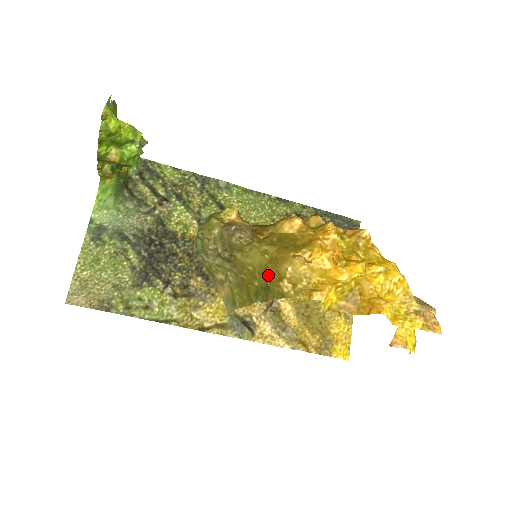
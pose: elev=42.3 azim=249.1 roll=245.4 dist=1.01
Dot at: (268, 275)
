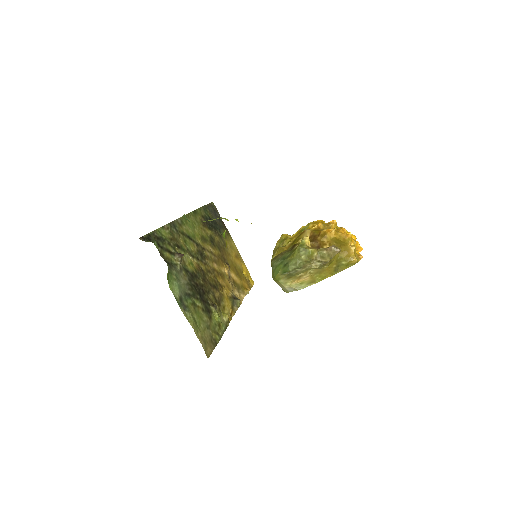
Dot at: (342, 260)
